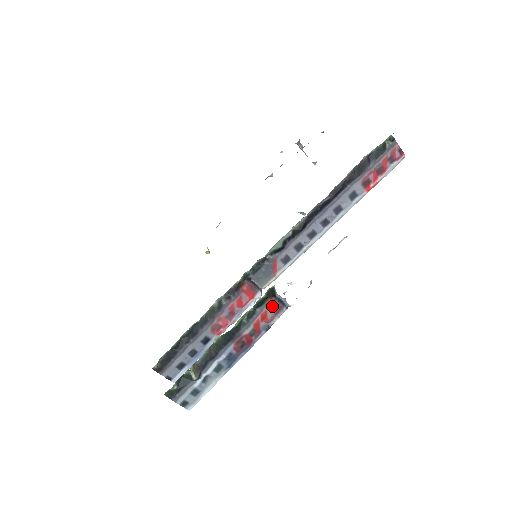
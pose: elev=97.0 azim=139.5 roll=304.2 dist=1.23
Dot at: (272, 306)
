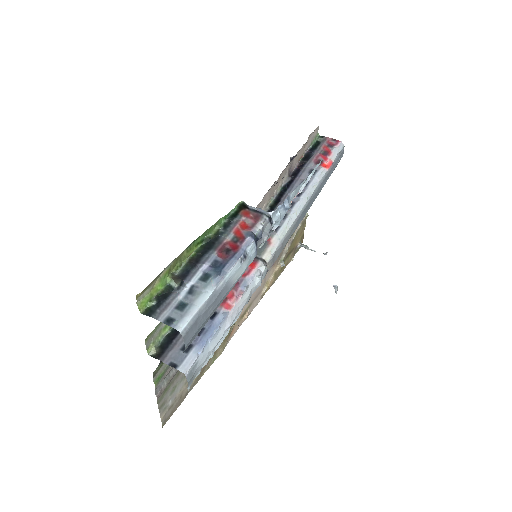
Dot at: (248, 216)
